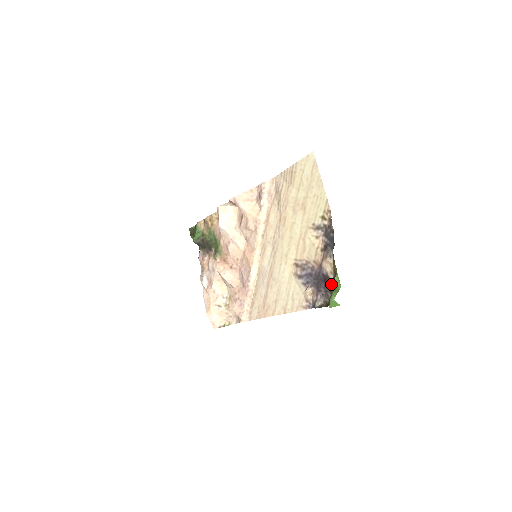
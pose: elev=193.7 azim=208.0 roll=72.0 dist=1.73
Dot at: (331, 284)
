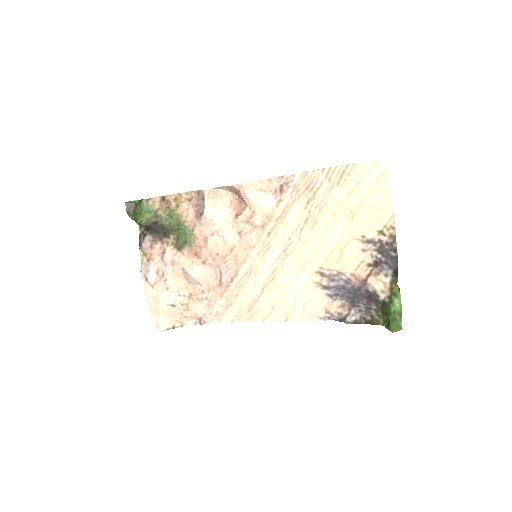
Dot at: (381, 303)
